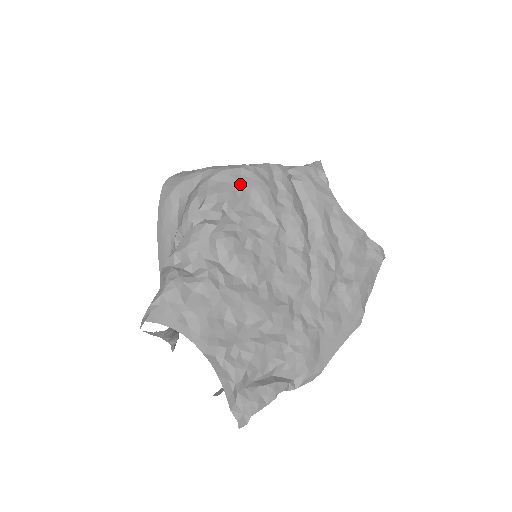
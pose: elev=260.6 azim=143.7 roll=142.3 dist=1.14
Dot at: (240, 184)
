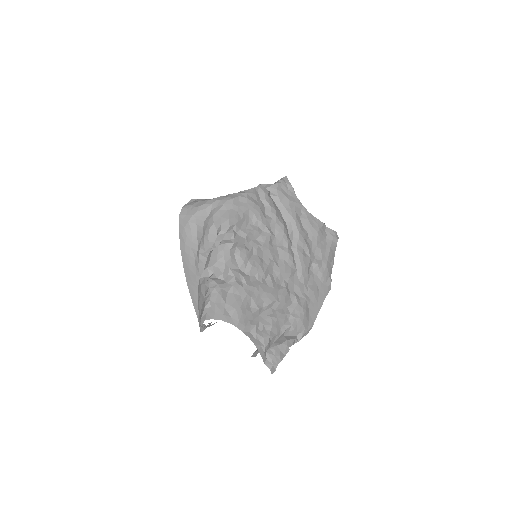
Dot at: (241, 209)
